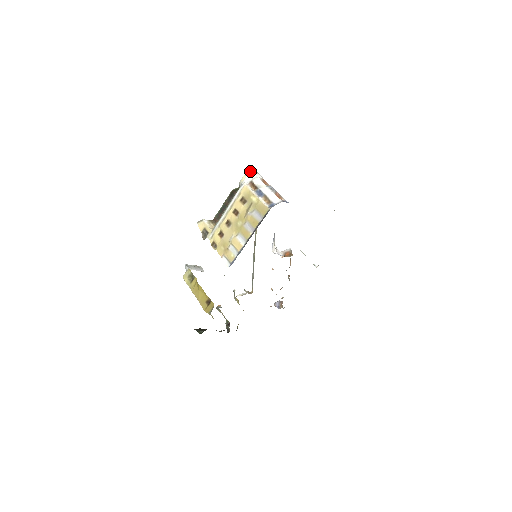
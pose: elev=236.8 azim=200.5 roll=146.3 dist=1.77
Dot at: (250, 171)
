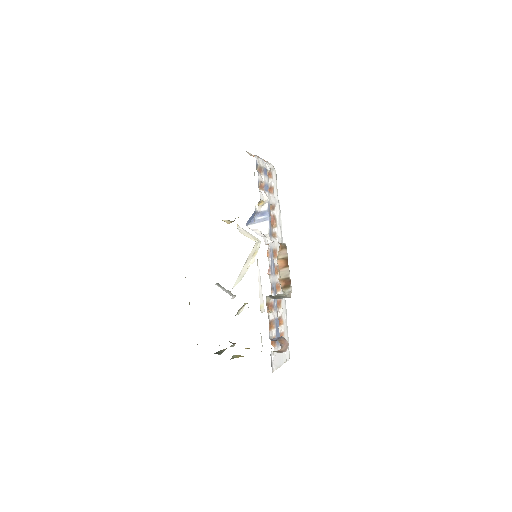
Dot at: occluded
